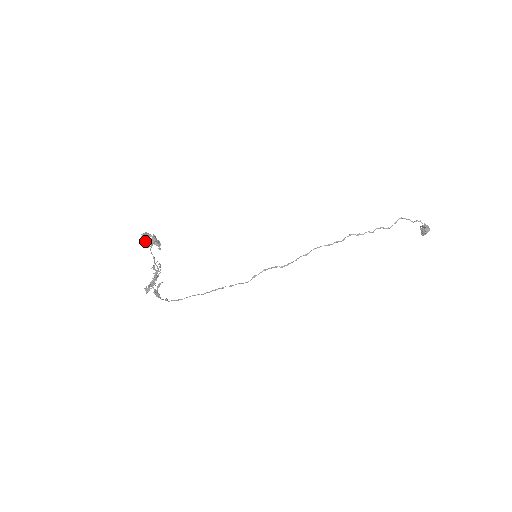
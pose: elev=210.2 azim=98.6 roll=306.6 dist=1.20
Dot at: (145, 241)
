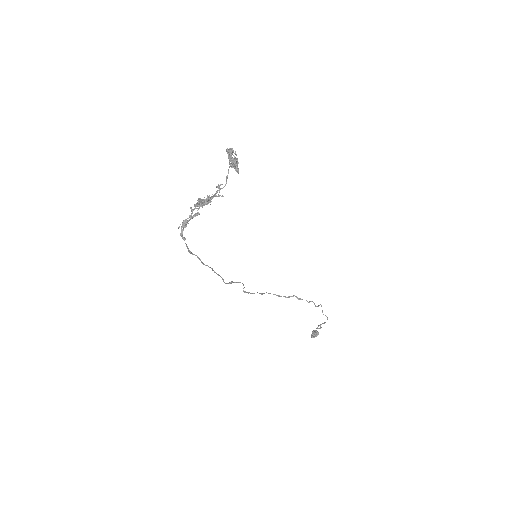
Dot at: (231, 155)
